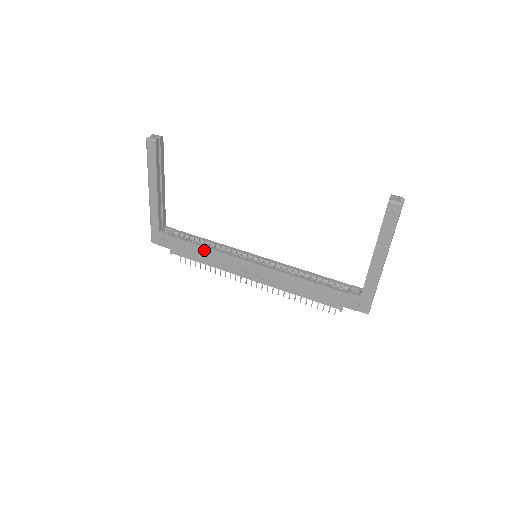
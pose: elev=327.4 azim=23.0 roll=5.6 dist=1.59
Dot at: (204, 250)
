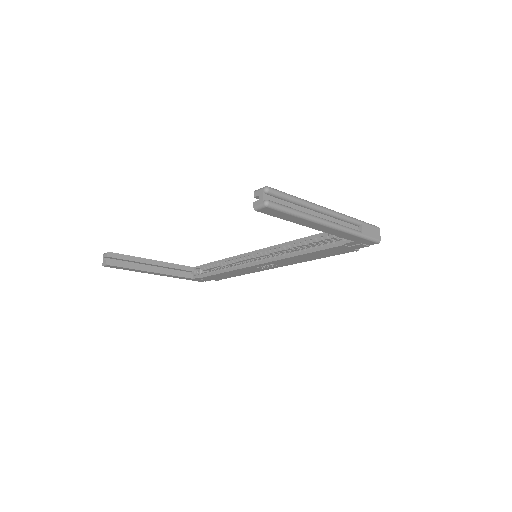
Dot at: (226, 273)
